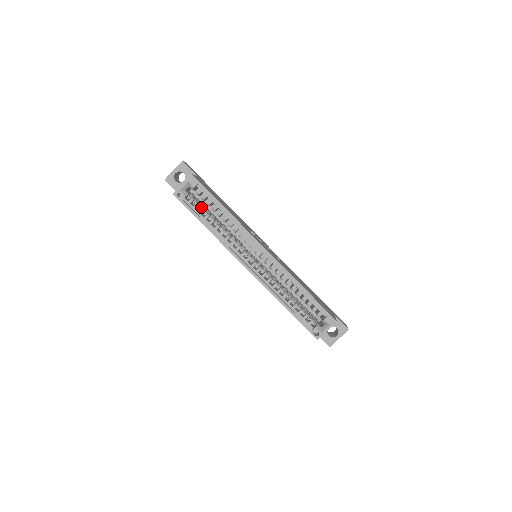
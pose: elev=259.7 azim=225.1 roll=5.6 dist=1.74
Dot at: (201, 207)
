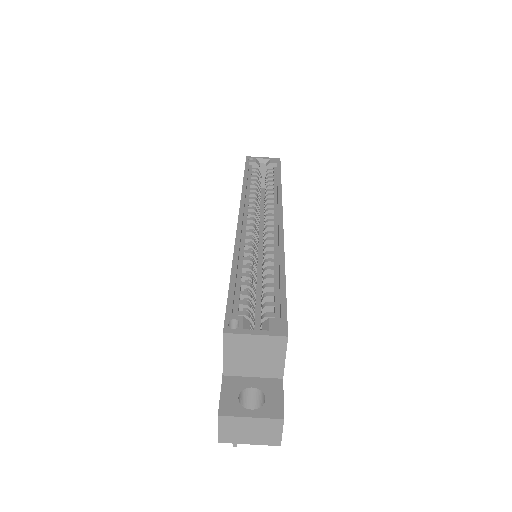
Dot at: (258, 178)
